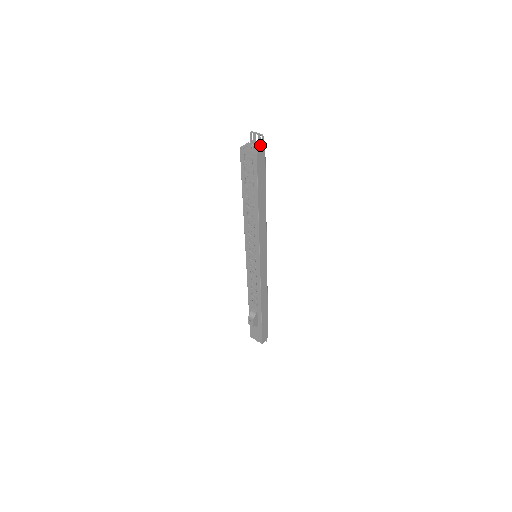
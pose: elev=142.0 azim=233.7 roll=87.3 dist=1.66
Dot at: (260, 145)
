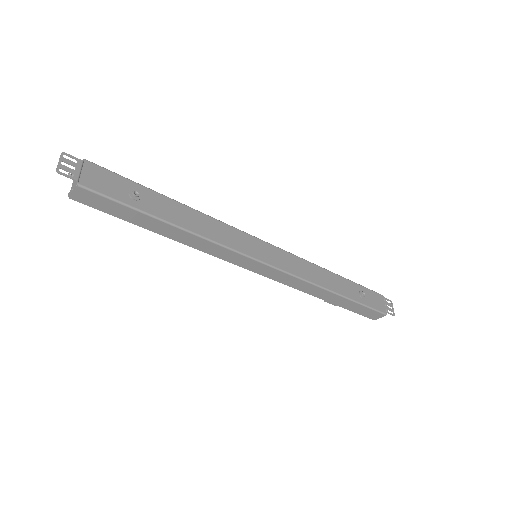
Dot at: (78, 176)
